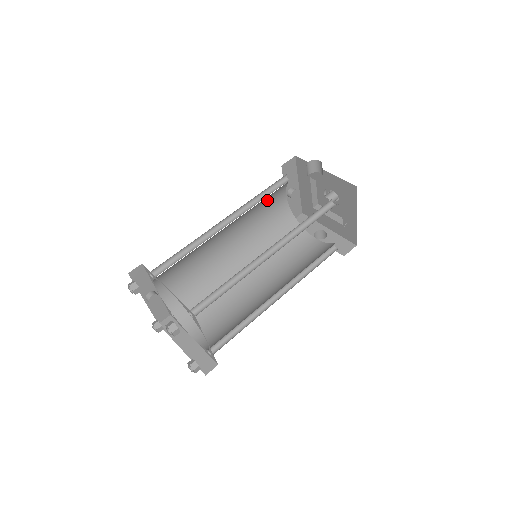
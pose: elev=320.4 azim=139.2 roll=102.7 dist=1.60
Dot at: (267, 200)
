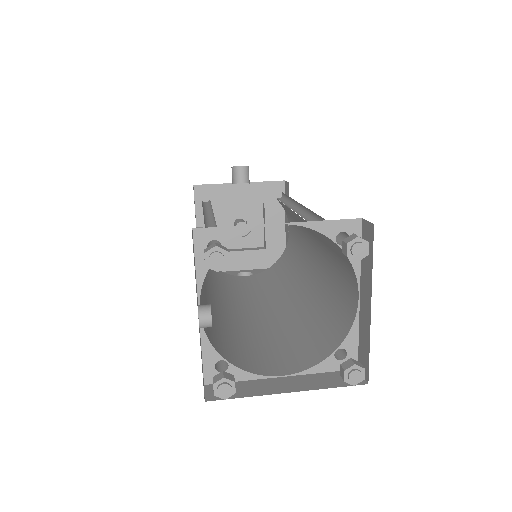
Dot at: occluded
